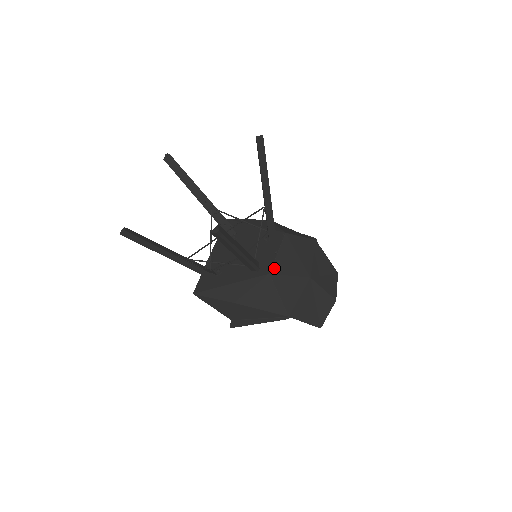
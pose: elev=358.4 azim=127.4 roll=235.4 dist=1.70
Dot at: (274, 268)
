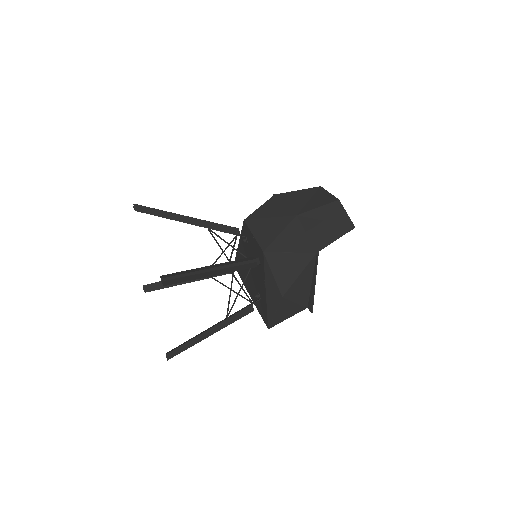
Dot at: (262, 245)
